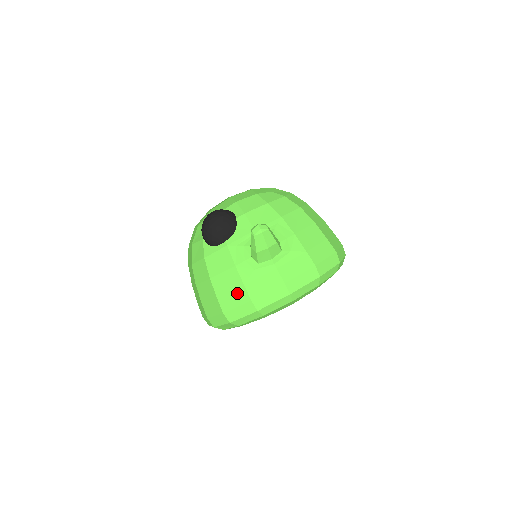
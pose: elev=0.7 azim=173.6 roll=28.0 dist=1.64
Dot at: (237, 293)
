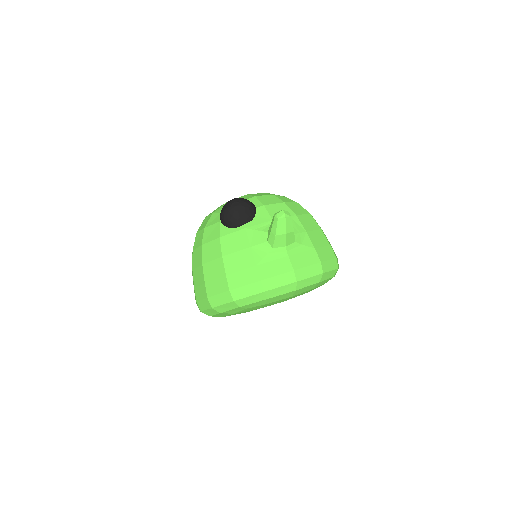
Dot at: (248, 272)
